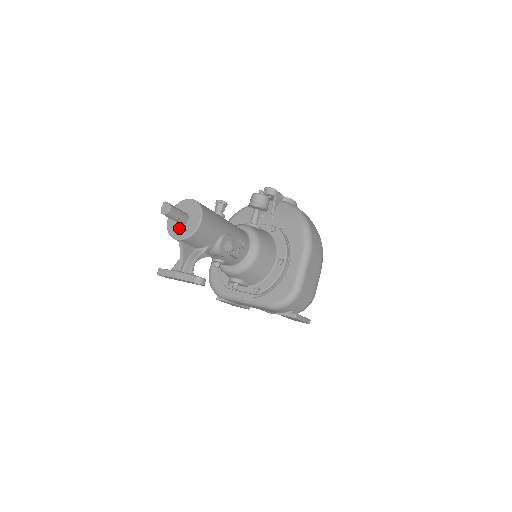
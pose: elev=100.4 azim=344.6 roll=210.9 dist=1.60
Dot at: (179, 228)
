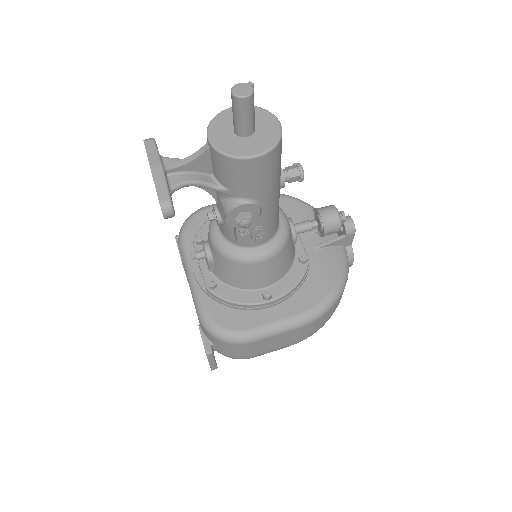
Dot at: (227, 131)
